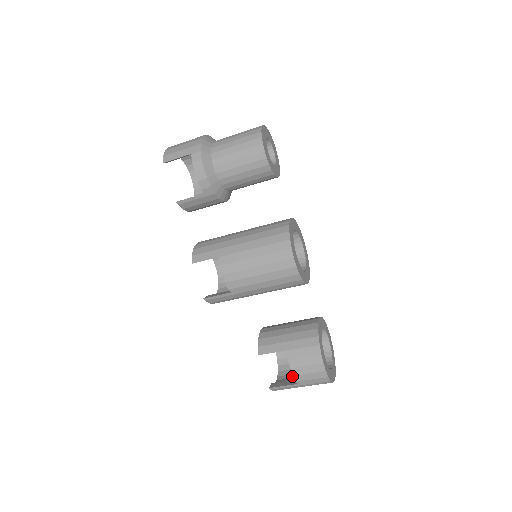
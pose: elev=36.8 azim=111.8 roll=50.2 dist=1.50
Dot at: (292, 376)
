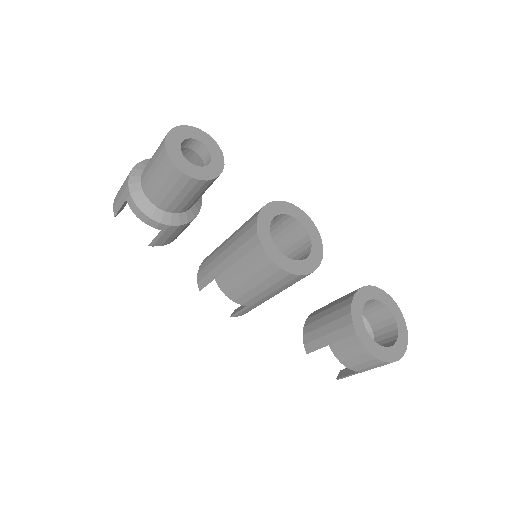
Dot at: occluded
